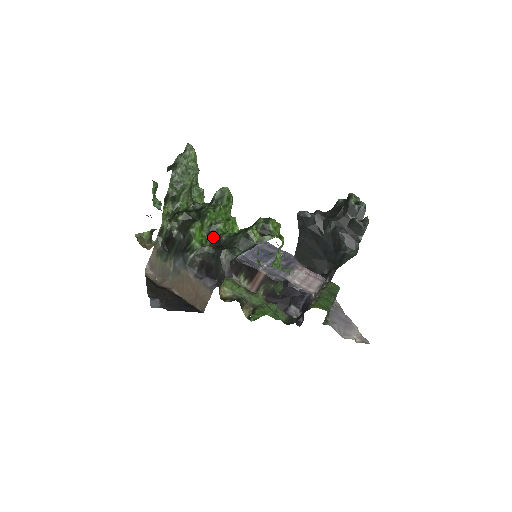
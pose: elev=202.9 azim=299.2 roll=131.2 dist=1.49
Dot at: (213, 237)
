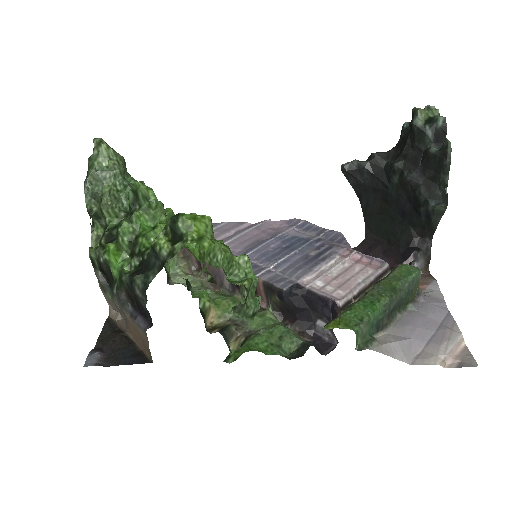
Dot at: (137, 258)
